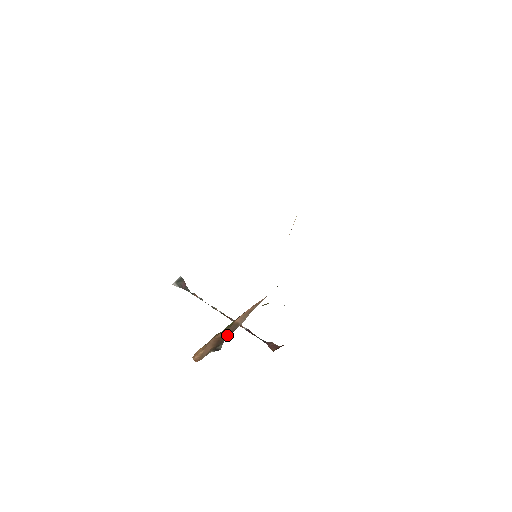
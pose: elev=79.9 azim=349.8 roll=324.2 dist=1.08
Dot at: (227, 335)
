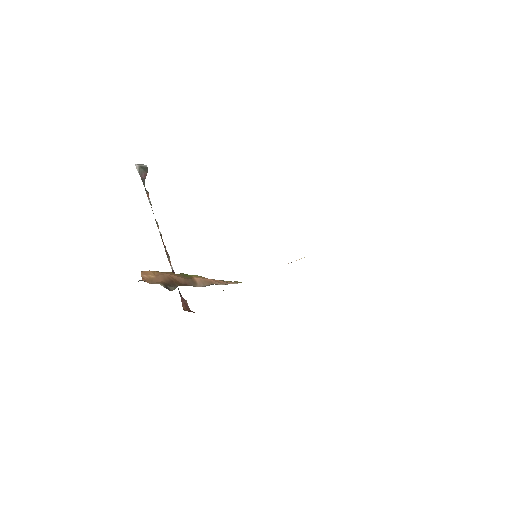
Dot at: (182, 283)
